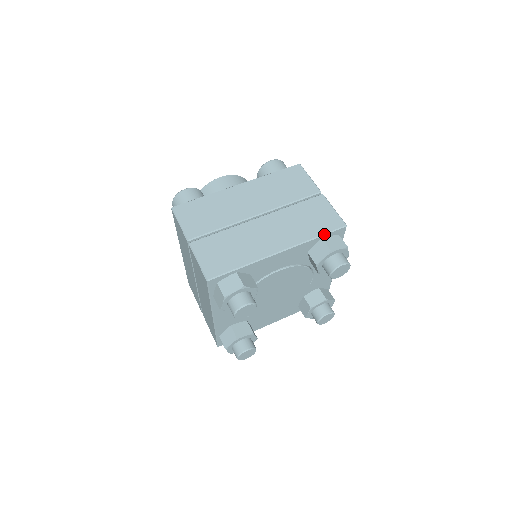
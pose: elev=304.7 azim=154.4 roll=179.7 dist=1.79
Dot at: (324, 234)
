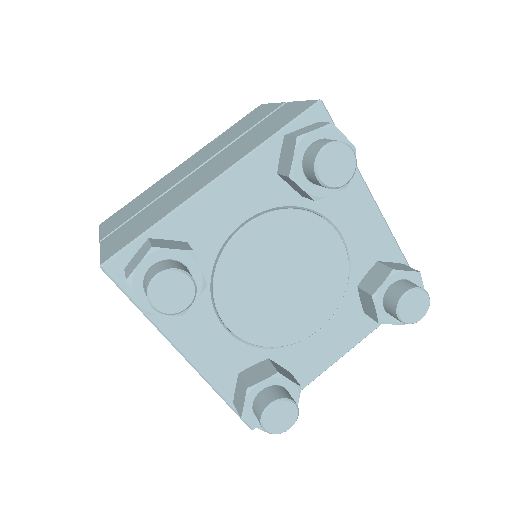
Dot at: (284, 127)
